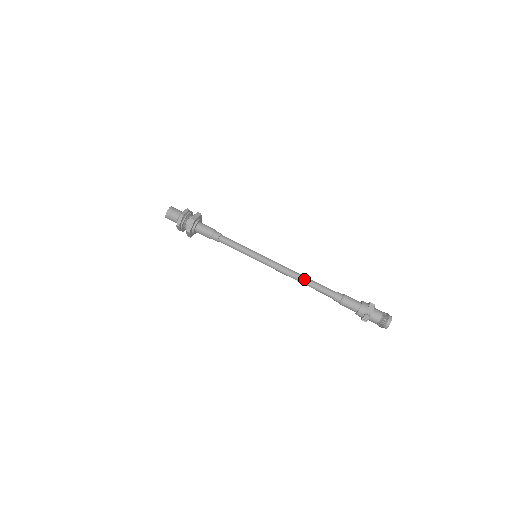
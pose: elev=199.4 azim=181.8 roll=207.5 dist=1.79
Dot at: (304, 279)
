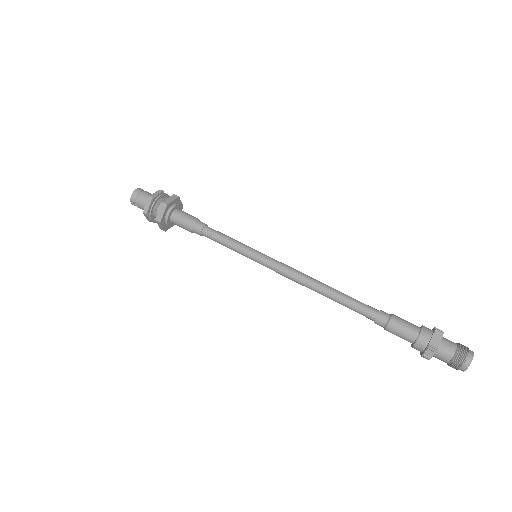
Dot at: (328, 290)
